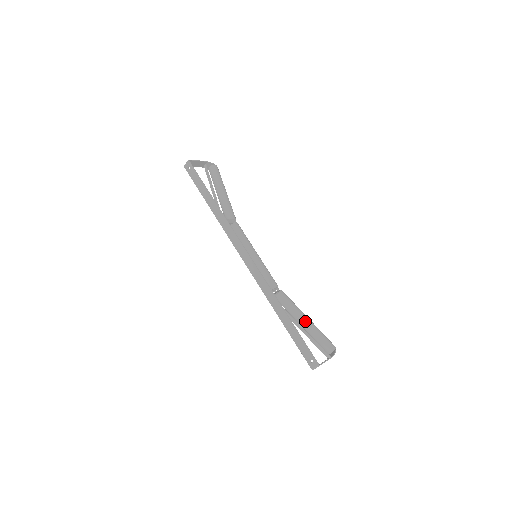
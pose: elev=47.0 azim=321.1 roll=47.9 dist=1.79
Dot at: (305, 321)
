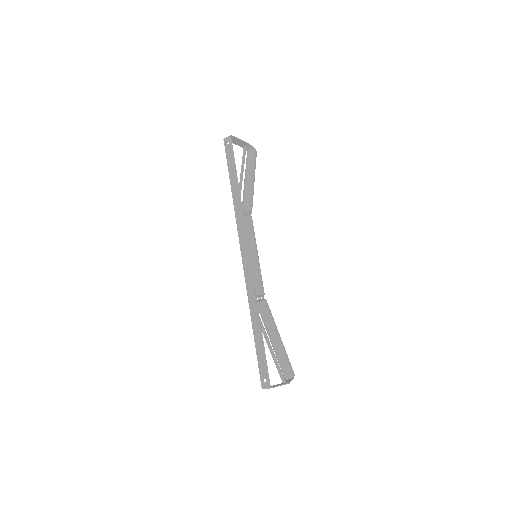
Dot at: (276, 339)
